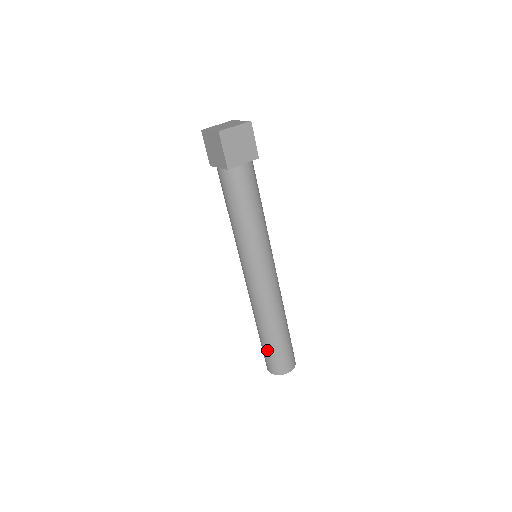
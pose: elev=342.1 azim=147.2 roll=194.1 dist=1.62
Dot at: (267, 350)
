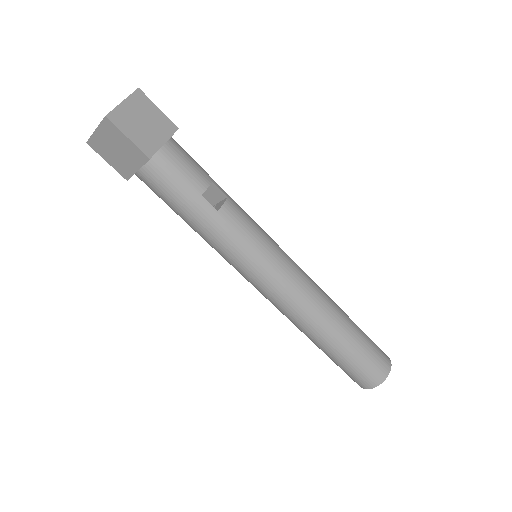
Dot at: occluded
